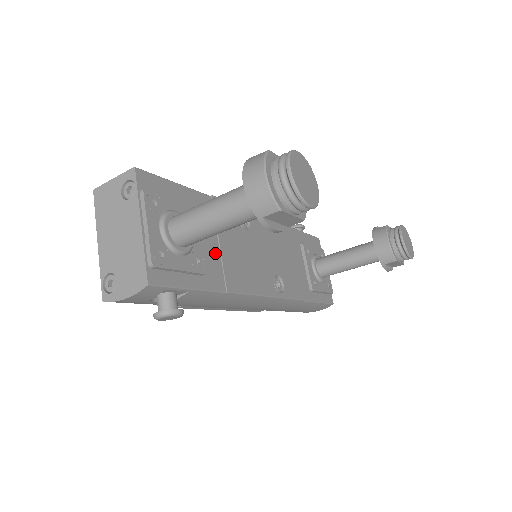
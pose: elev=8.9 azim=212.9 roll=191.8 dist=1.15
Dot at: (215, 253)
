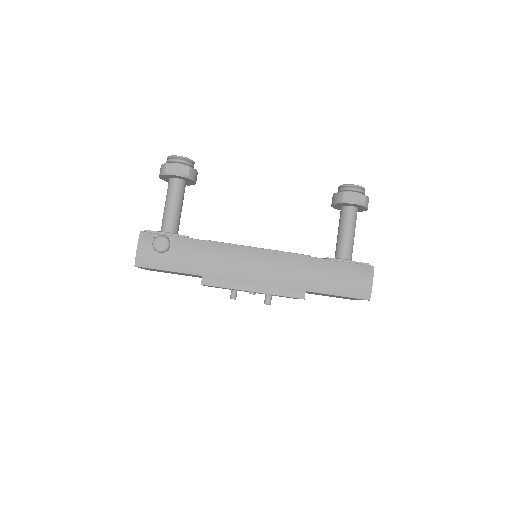
Dot at: occluded
